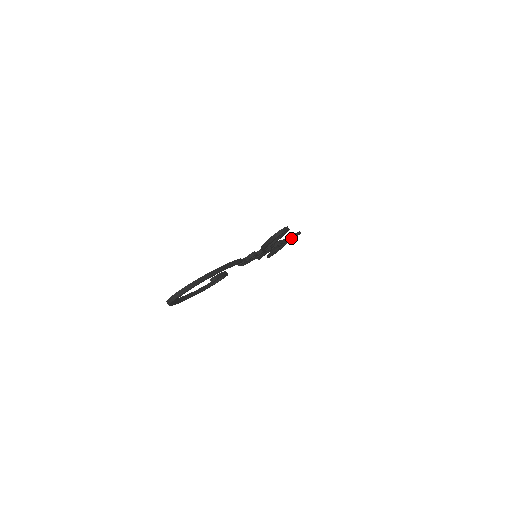
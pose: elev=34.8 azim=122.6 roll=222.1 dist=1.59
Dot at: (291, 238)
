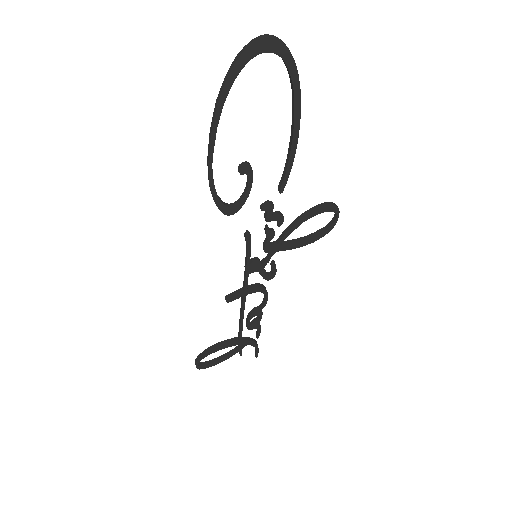
Dot at: (260, 329)
